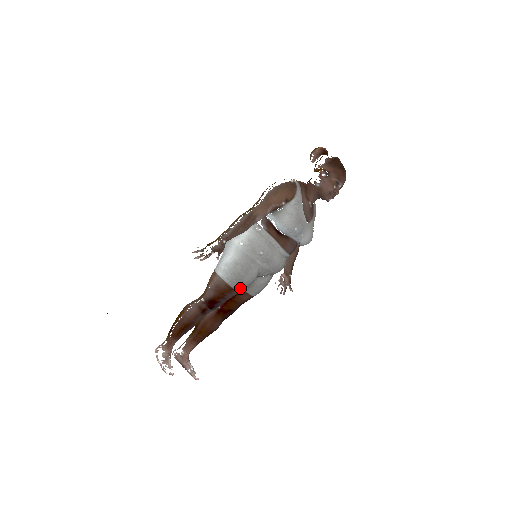
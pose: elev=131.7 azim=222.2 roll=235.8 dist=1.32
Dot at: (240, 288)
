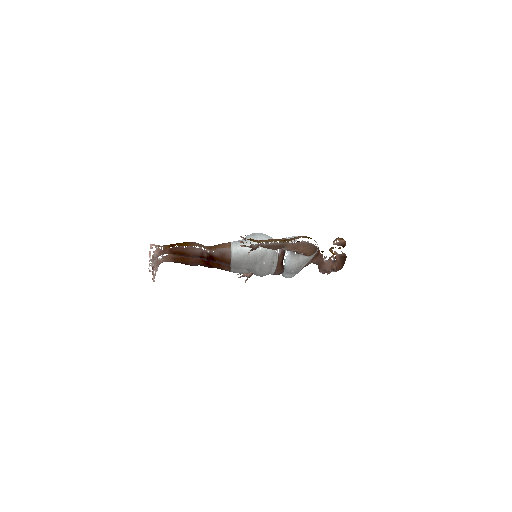
Dot at: (233, 267)
